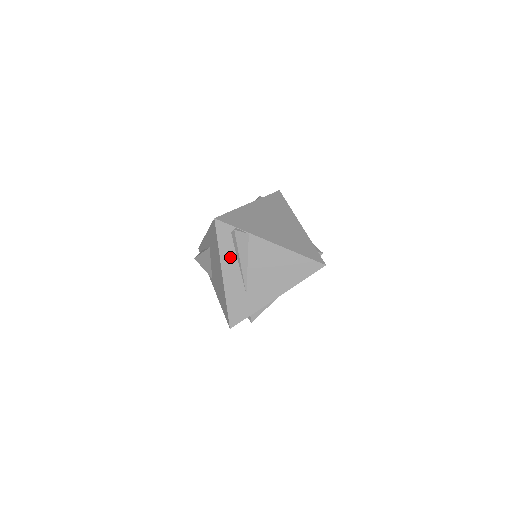
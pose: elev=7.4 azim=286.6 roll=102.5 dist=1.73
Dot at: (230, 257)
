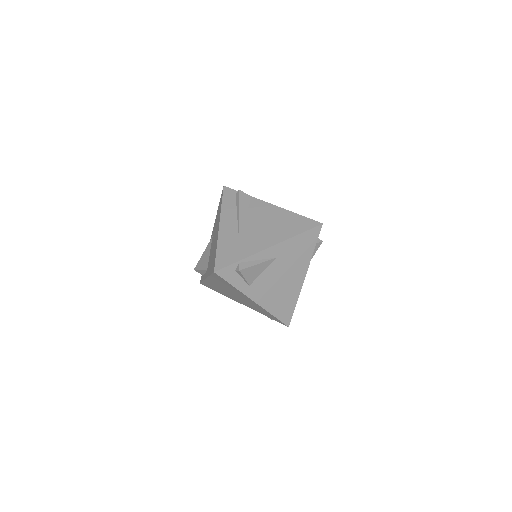
Dot at: (230, 212)
